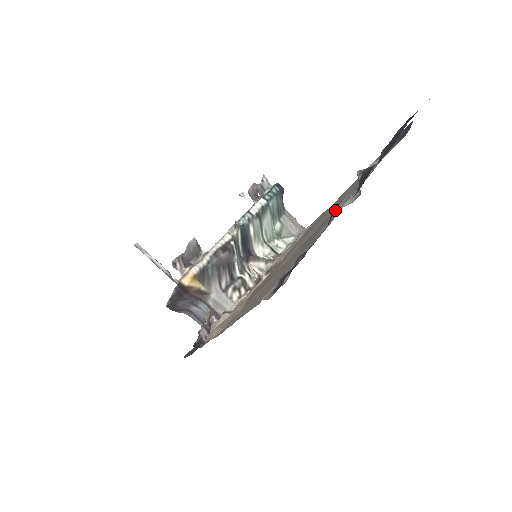
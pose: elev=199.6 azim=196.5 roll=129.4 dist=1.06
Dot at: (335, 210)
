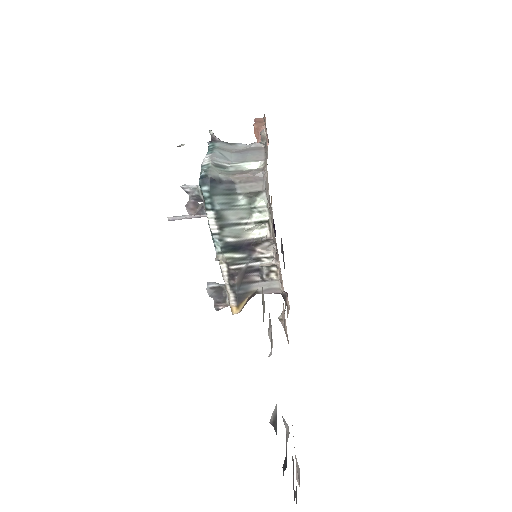
Dot at: occluded
